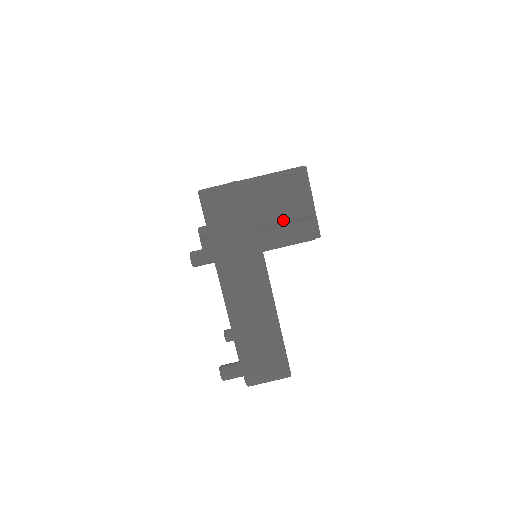
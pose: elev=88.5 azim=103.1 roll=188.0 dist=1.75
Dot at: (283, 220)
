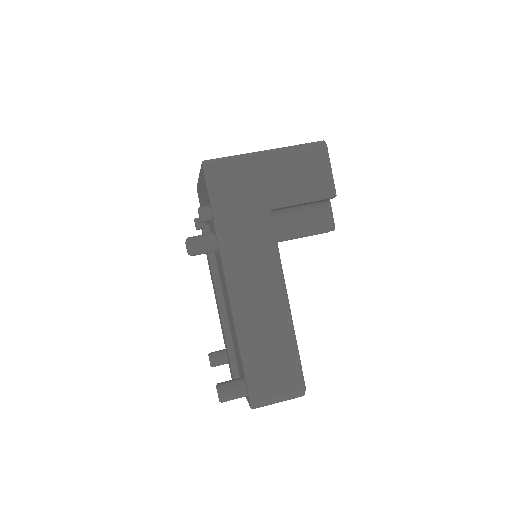
Dot at: (300, 200)
